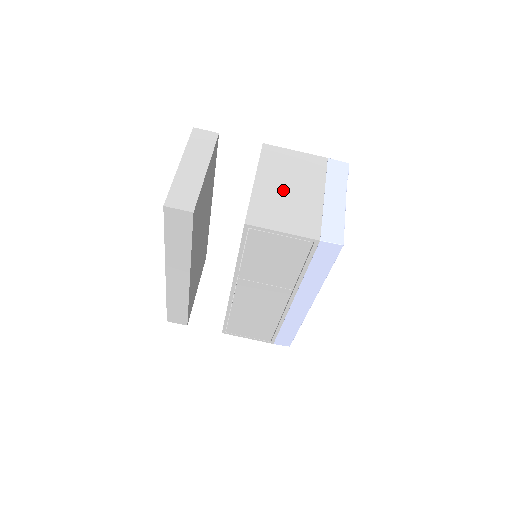
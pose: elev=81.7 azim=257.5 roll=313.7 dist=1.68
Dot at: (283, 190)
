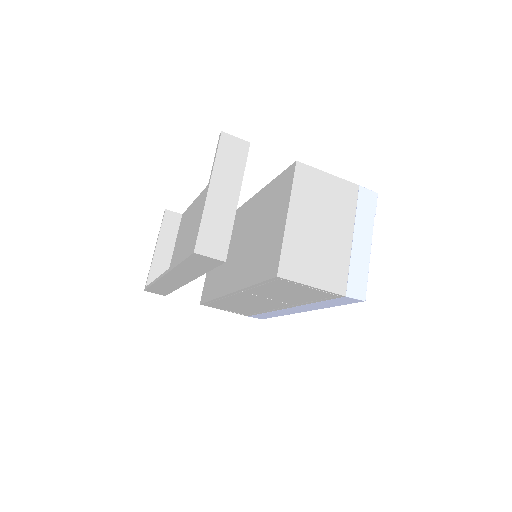
Dot at: (315, 230)
